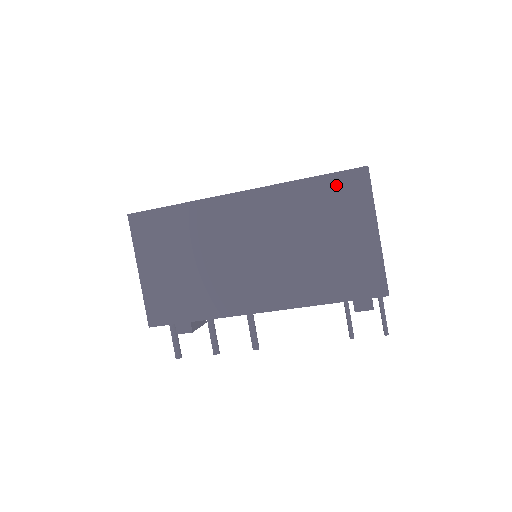
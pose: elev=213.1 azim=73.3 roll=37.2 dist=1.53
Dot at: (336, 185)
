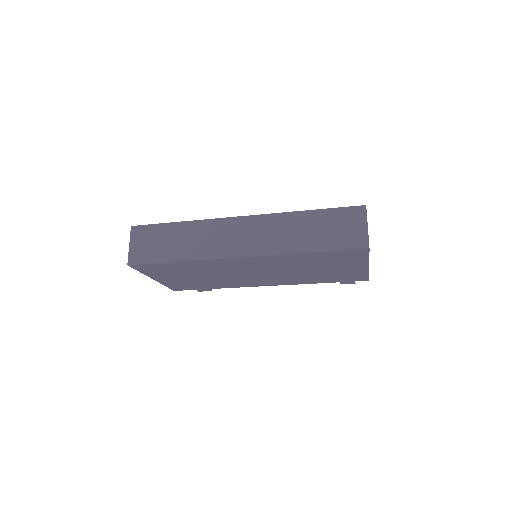
Dot at: (336, 255)
